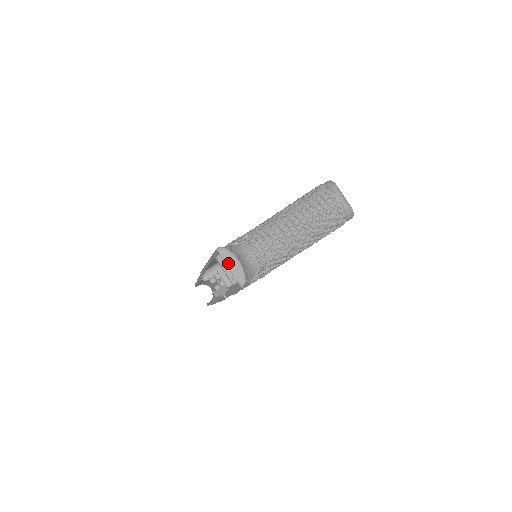
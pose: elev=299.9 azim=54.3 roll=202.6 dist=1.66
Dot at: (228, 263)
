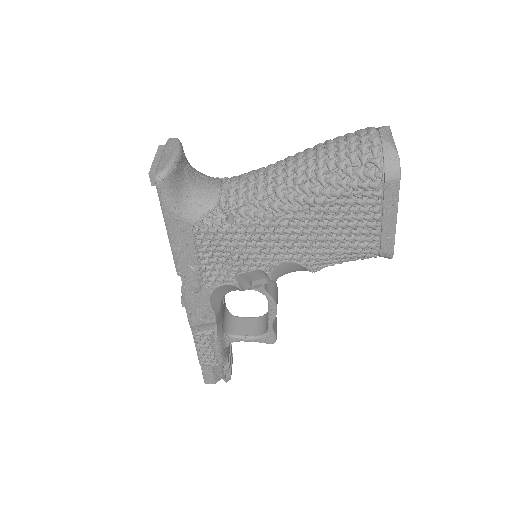
Dot at: (165, 151)
